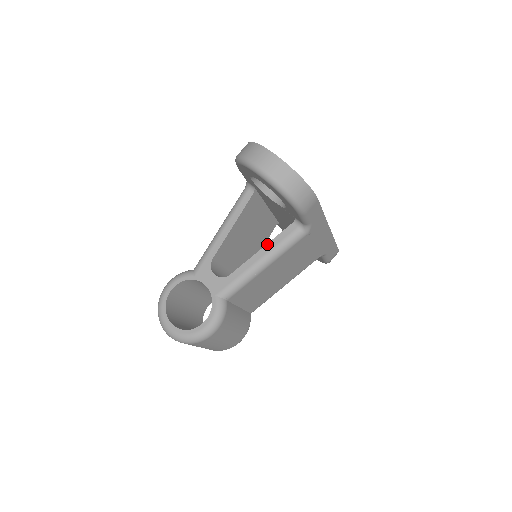
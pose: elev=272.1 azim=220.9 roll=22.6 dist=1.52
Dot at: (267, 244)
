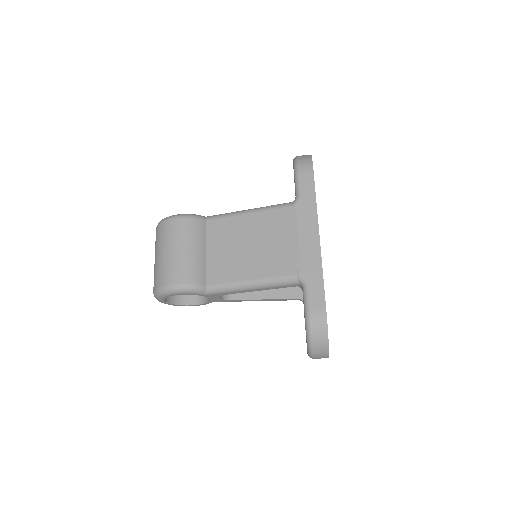
Dot at: (272, 300)
